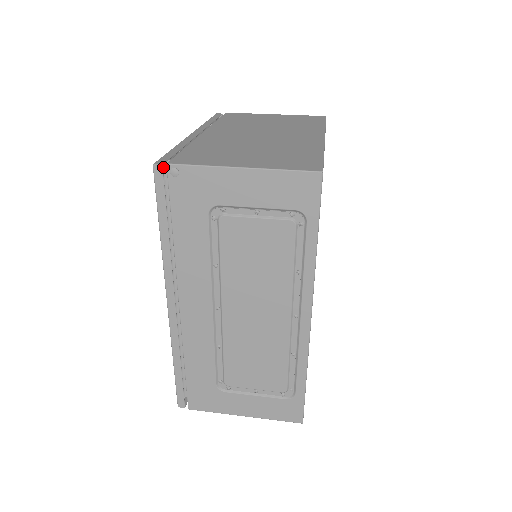
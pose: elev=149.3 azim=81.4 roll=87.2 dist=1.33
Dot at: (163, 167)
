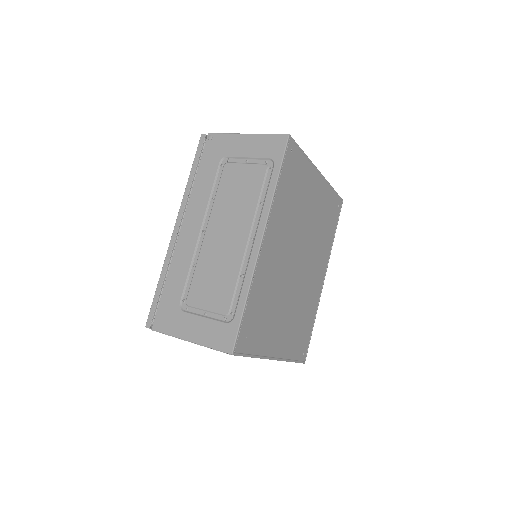
Dot at: occluded
